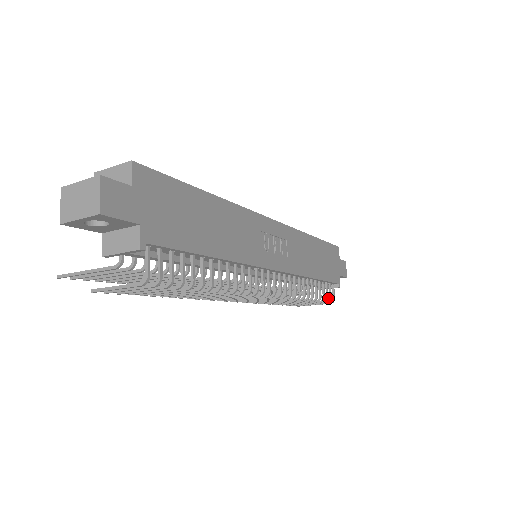
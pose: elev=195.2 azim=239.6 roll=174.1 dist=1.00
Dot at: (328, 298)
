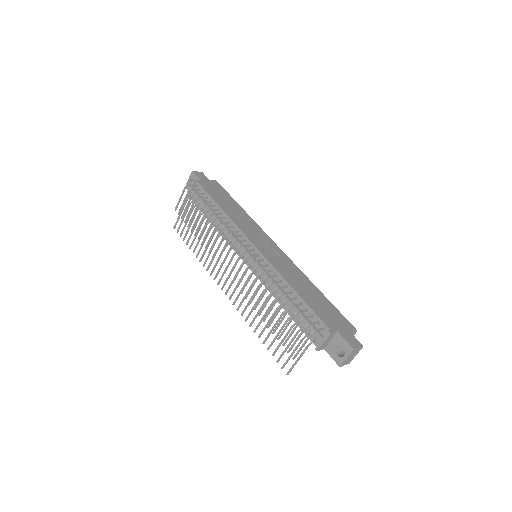
Dot at: (304, 318)
